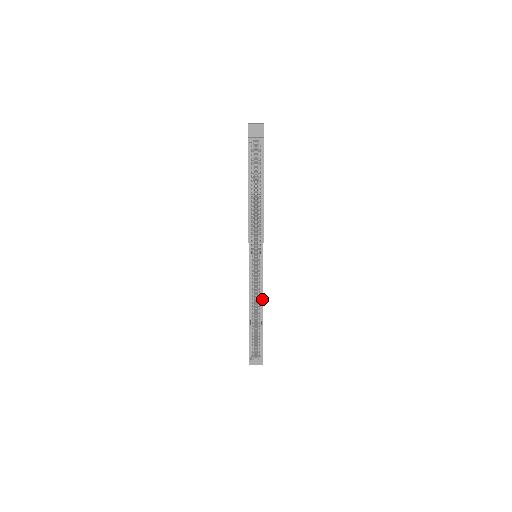
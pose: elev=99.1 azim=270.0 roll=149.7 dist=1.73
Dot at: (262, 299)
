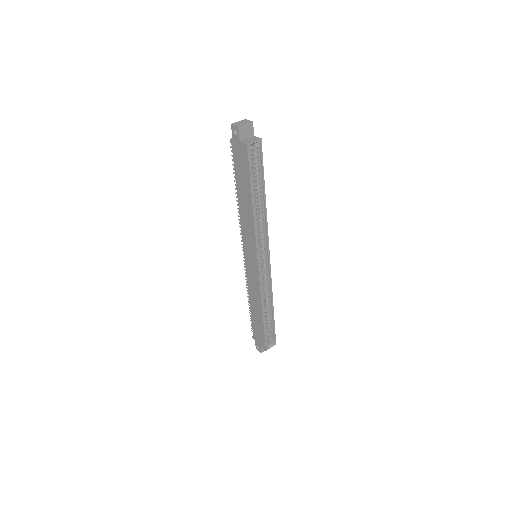
Dot at: (272, 293)
